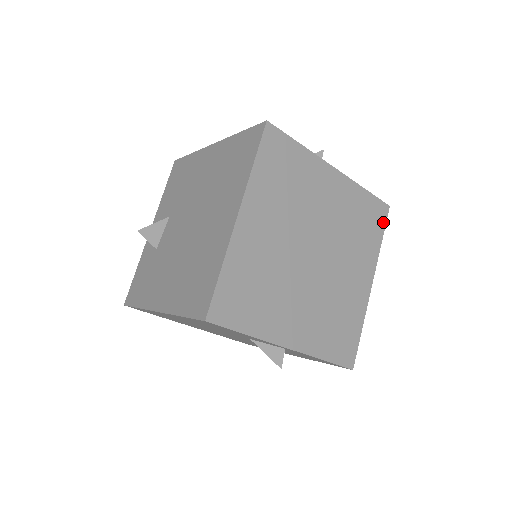
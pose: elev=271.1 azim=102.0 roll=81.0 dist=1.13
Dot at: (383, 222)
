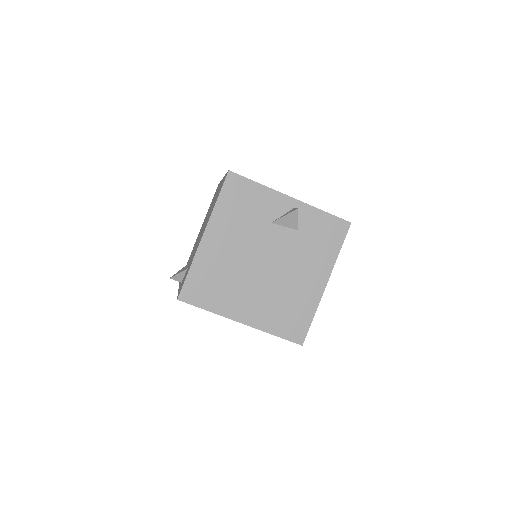
Dot at: occluded
